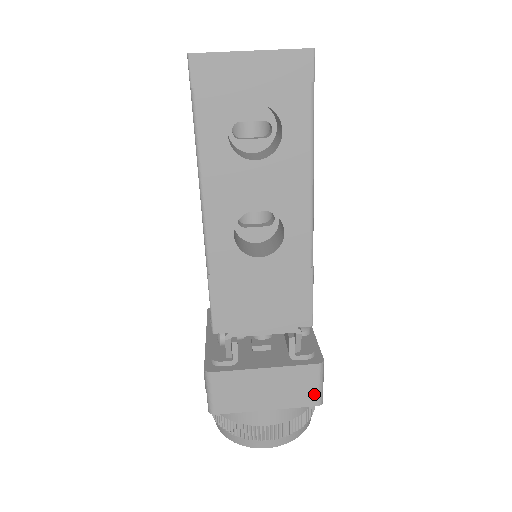
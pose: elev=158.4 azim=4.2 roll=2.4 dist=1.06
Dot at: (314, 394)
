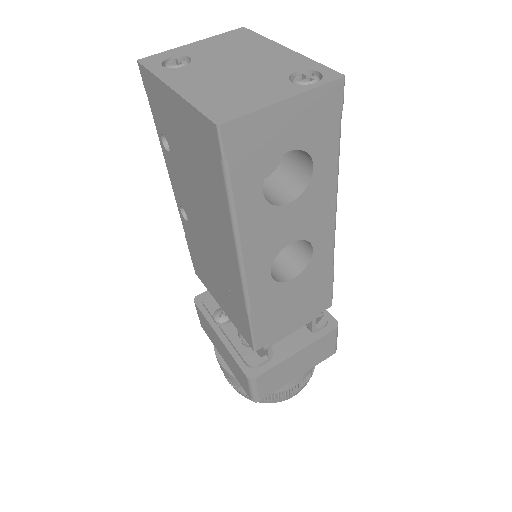
Dot at: (332, 348)
